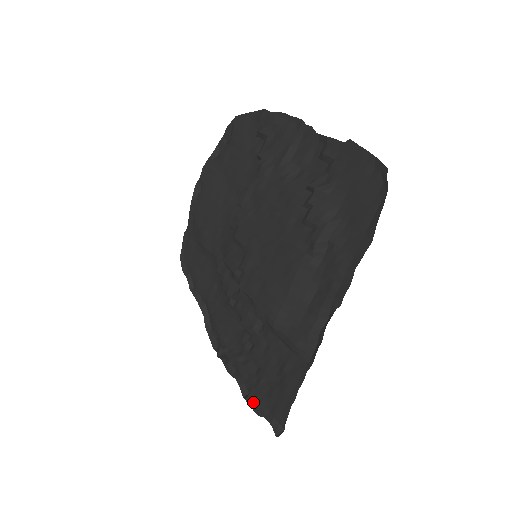
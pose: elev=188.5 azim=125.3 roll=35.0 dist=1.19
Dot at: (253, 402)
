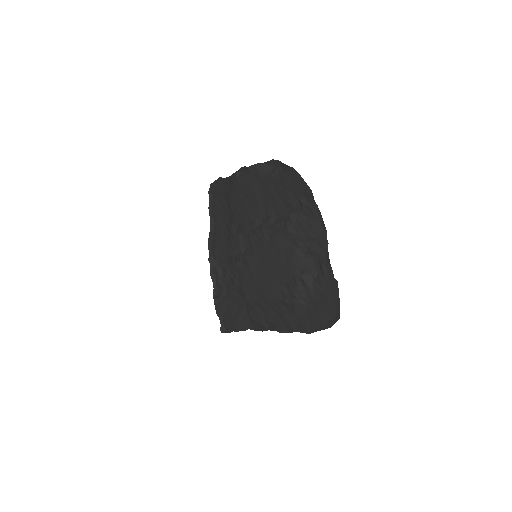
Dot at: (217, 305)
